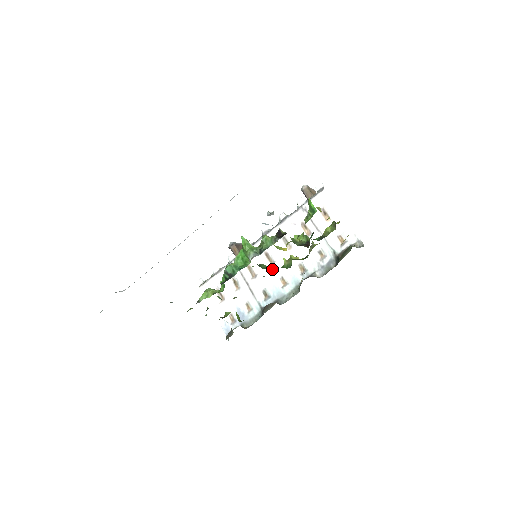
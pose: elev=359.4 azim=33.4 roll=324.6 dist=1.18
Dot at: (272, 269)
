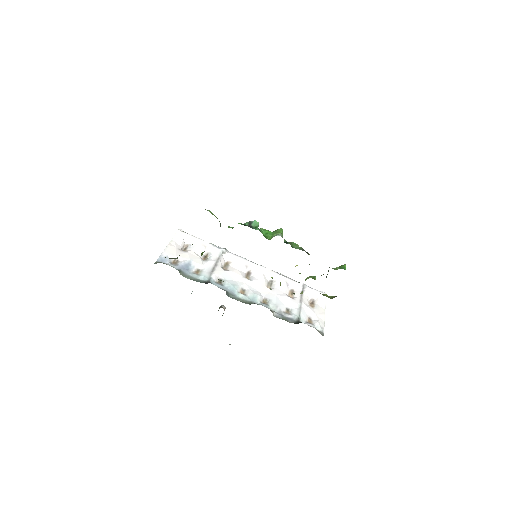
Dot at: (243, 280)
